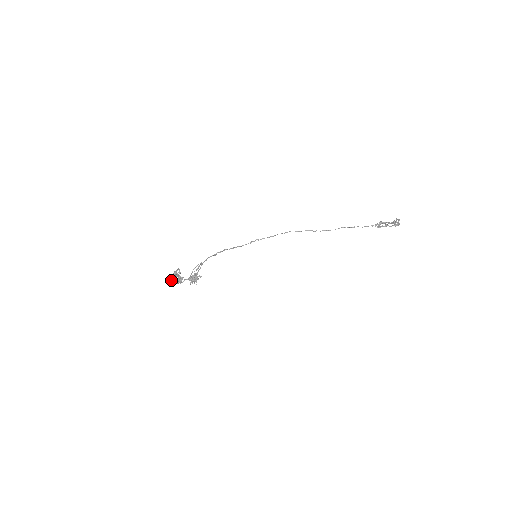
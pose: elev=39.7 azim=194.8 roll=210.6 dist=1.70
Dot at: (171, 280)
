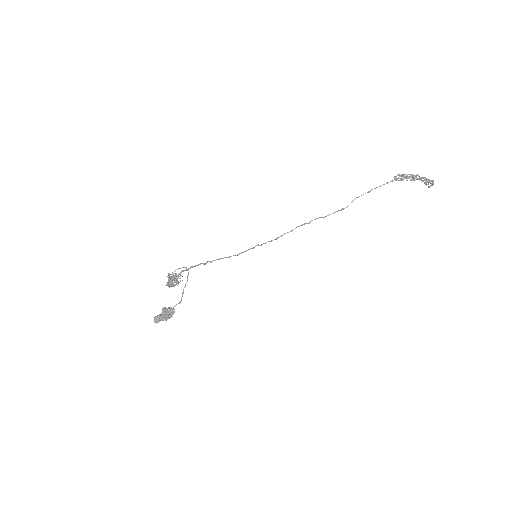
Dot at: (159, 317)
